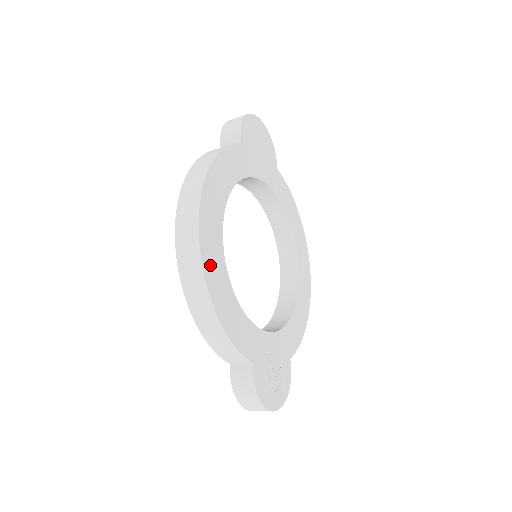
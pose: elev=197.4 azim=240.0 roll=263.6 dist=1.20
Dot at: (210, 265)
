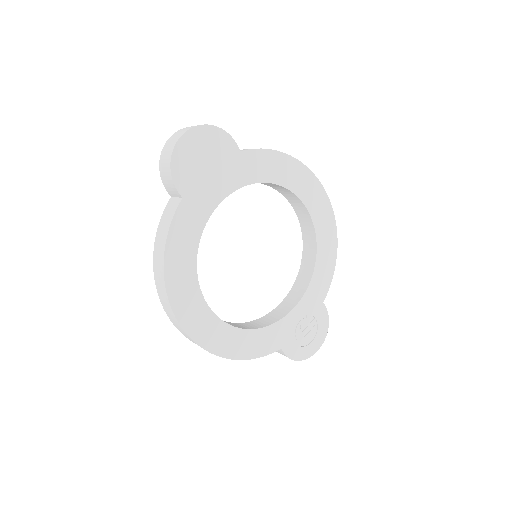
Dot at: (208, 339)
